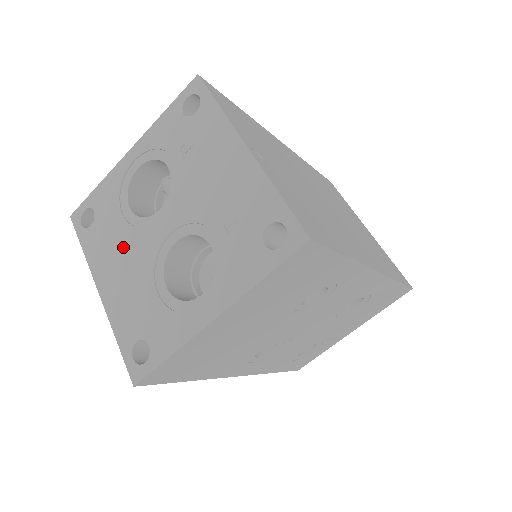
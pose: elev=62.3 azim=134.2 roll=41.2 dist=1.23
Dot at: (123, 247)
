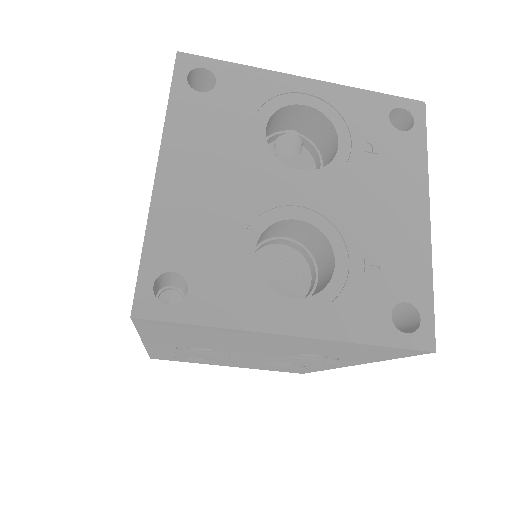
Dot at: (229, 159)
